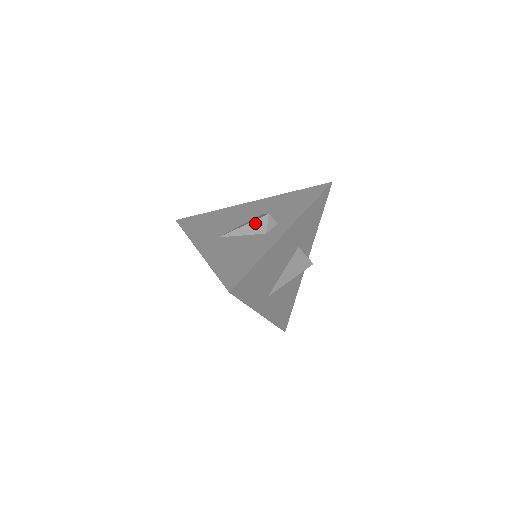
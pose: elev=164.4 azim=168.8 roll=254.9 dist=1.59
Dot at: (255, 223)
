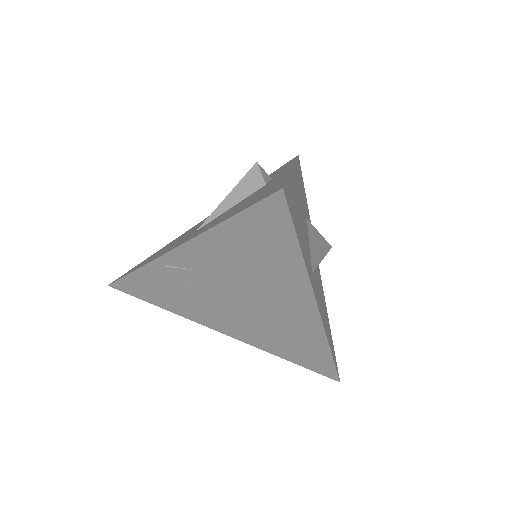
Dot at: (243, 183)
